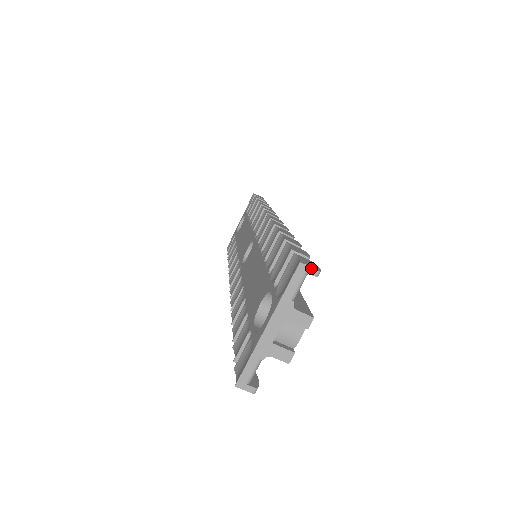
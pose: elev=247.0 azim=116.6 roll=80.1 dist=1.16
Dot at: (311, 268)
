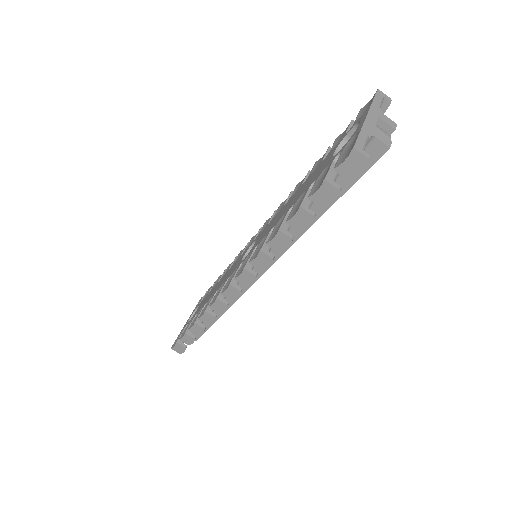
Dot at: (386, 95)
